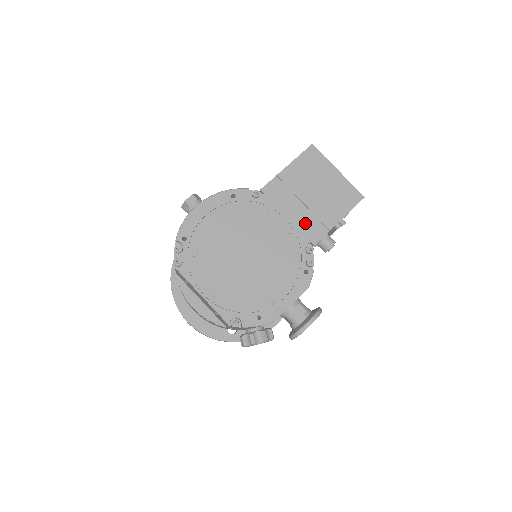
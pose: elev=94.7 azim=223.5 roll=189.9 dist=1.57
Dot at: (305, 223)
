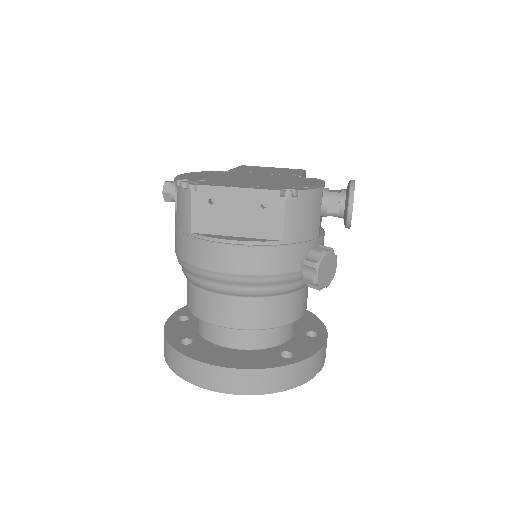
Dot at: occluded
